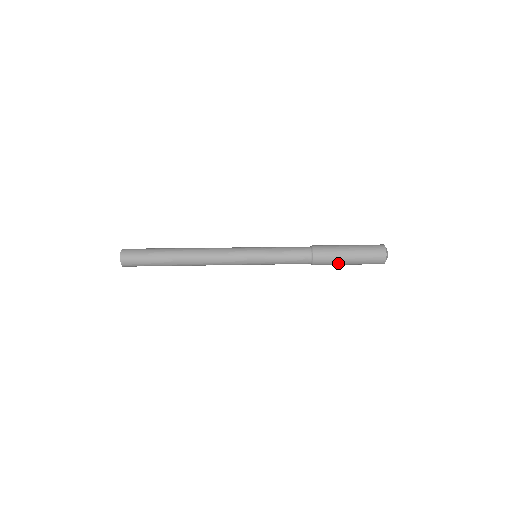
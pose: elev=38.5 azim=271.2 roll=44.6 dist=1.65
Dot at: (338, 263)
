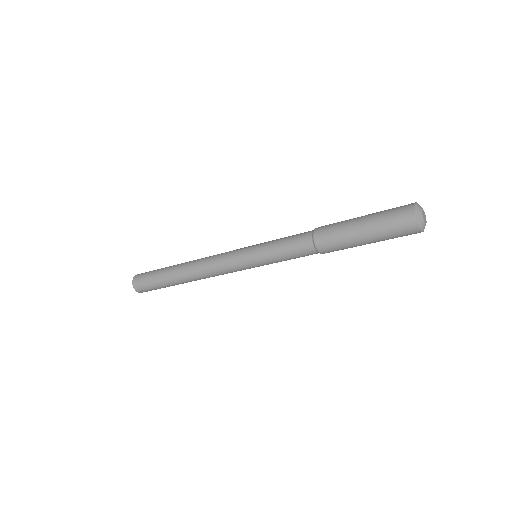
Dot at: (354, 246)
